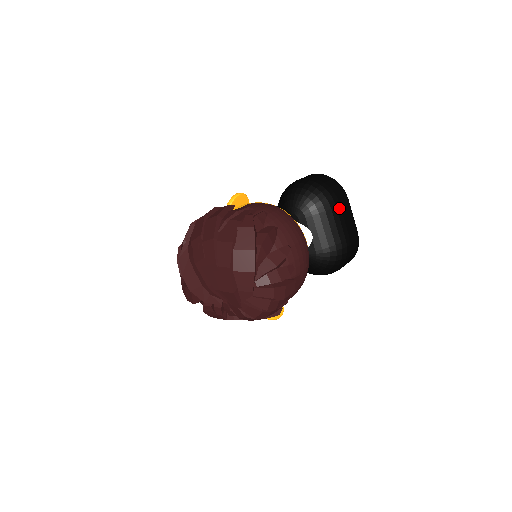
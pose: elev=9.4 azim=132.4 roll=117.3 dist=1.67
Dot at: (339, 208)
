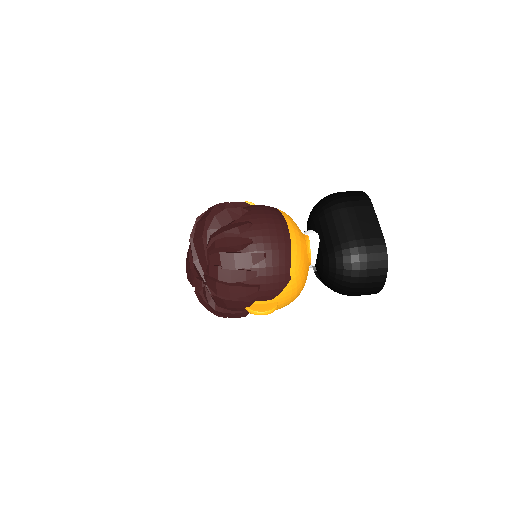
Dot at: (351, 209)
